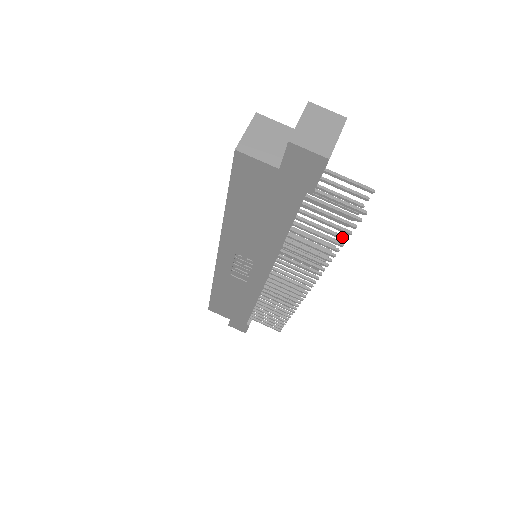
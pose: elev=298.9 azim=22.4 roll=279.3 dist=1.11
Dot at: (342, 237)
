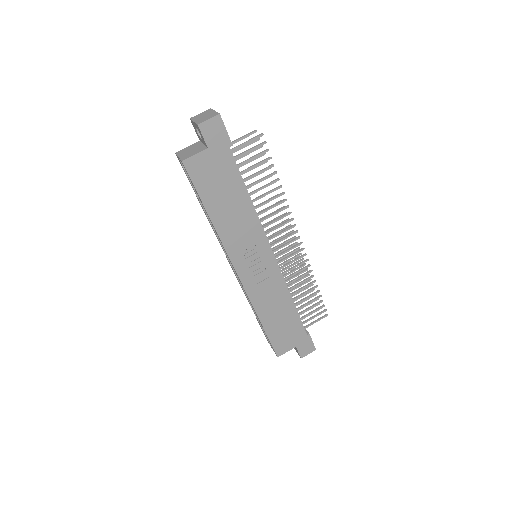
Dot at: (270, 166)
